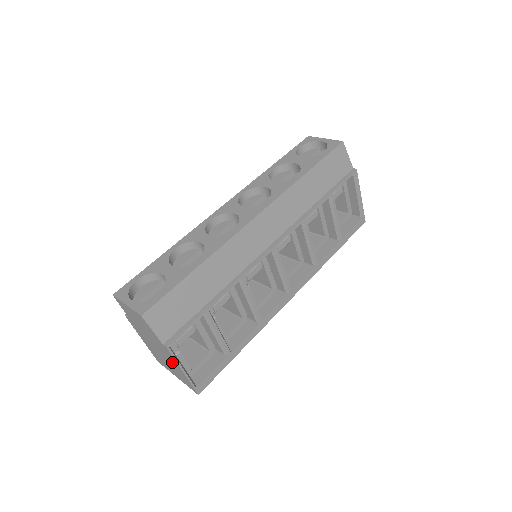
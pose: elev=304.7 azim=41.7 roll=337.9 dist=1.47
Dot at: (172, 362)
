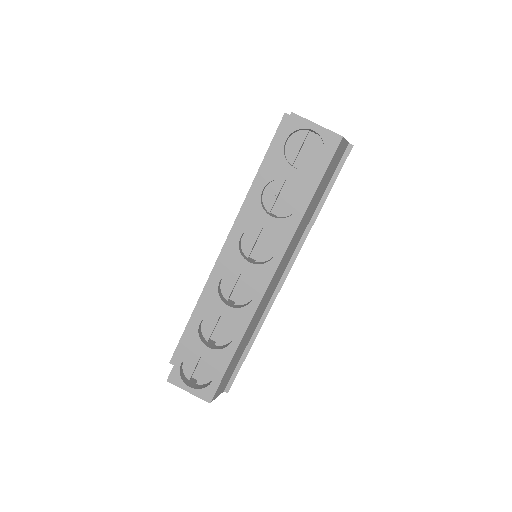
Dot at: occluded
